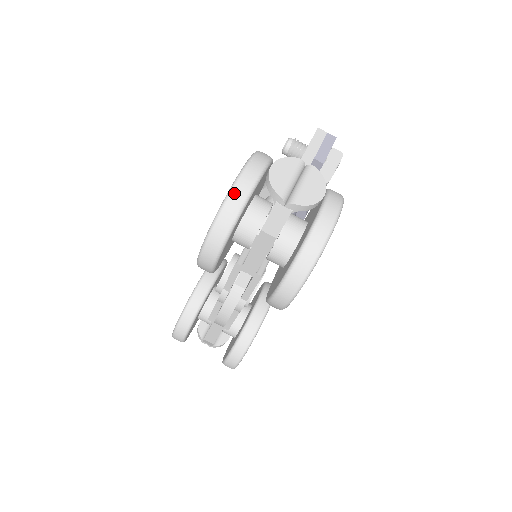
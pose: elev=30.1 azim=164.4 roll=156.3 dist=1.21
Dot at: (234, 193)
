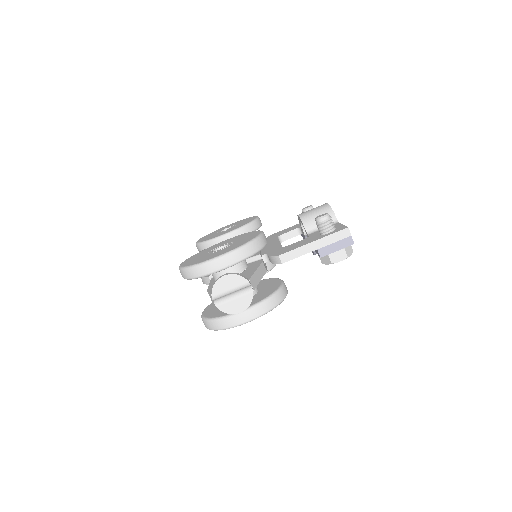
Dot at: (201, 267)
